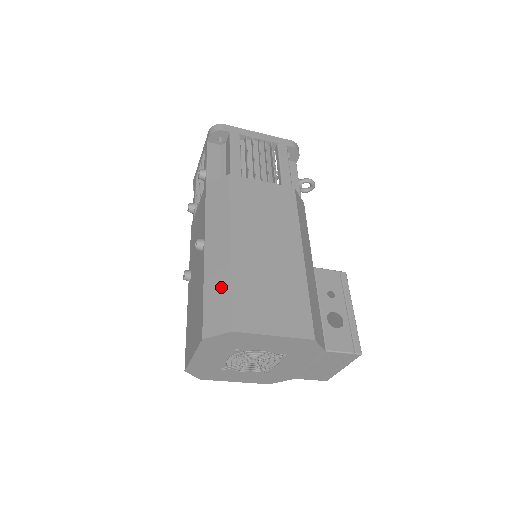
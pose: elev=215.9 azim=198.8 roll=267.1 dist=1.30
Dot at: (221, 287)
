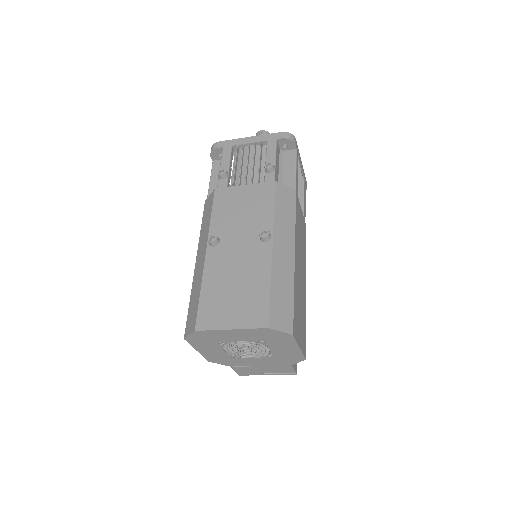
Dot at: (286, 290)
